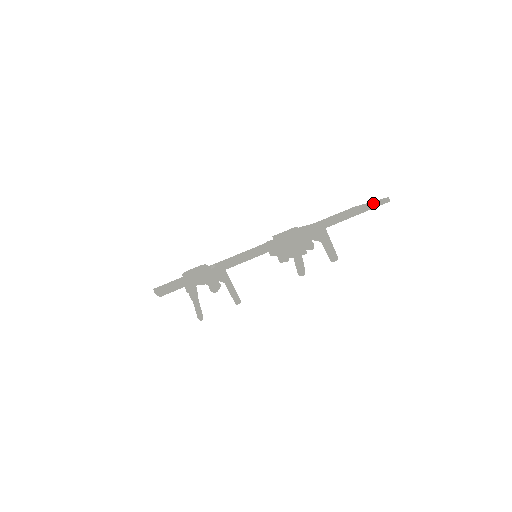
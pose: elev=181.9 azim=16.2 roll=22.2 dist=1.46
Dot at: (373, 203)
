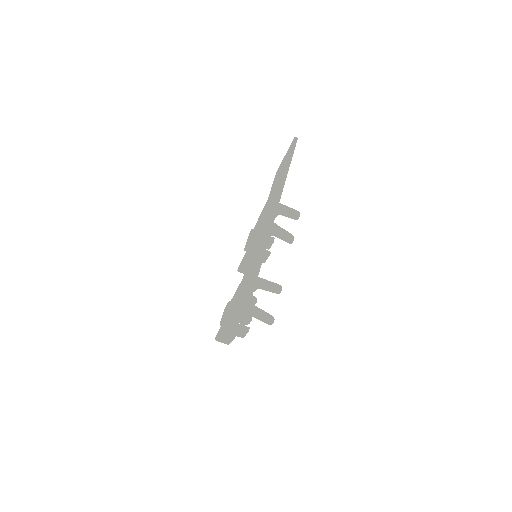
Dot at: (292, 146)
